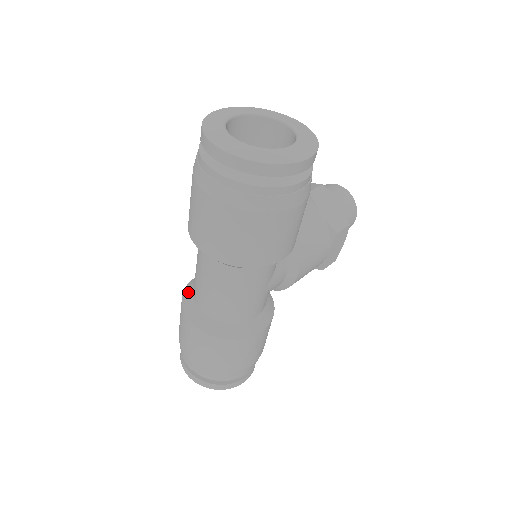
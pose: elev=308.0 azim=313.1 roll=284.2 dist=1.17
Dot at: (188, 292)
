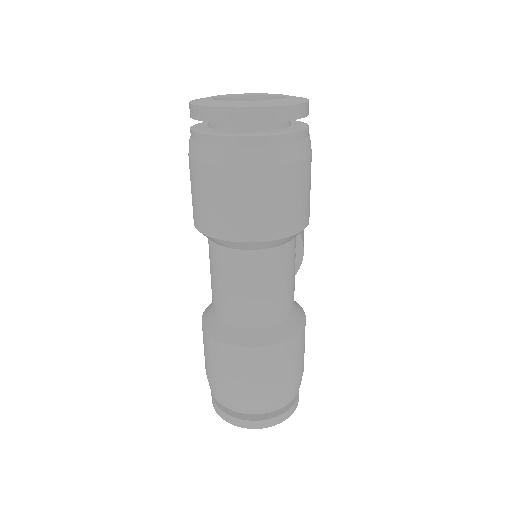
Dot at: (213, 326)
